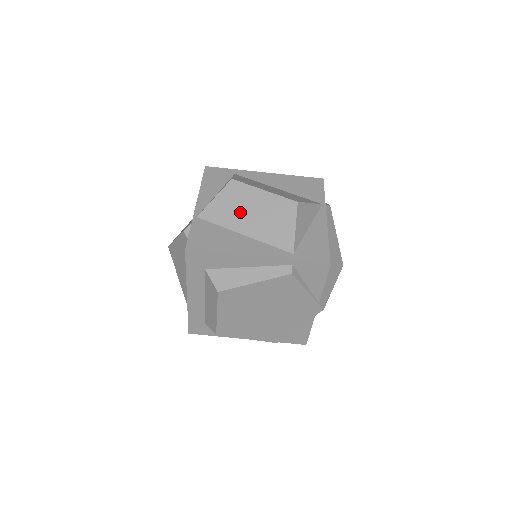
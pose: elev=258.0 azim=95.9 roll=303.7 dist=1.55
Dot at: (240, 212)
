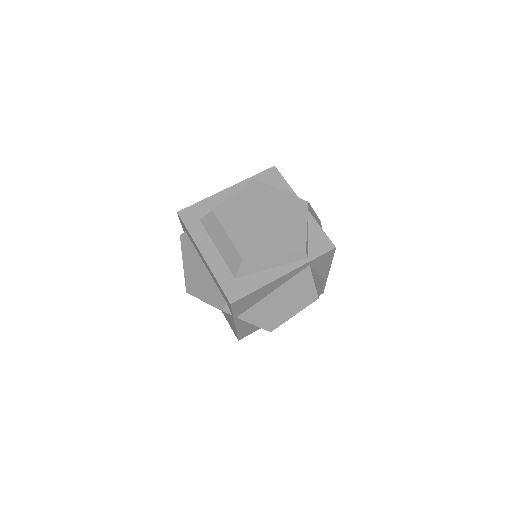
Dot at: occluded
